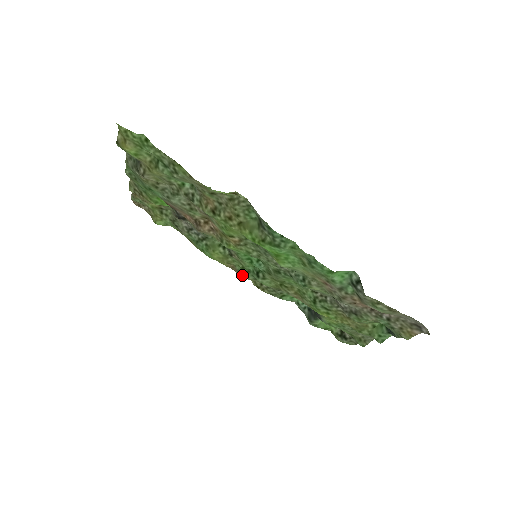
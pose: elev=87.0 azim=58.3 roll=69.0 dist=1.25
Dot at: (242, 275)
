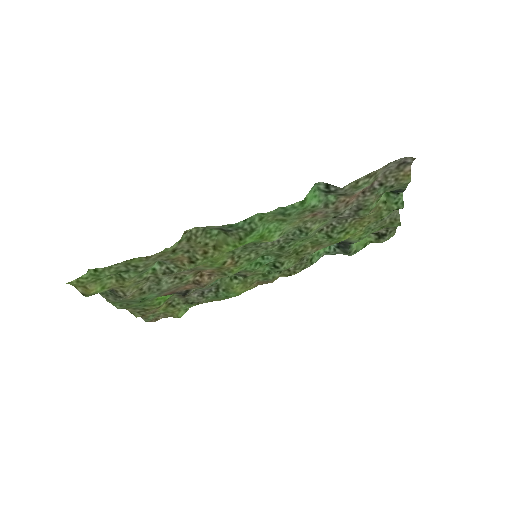
Dot at: (270, 280)
